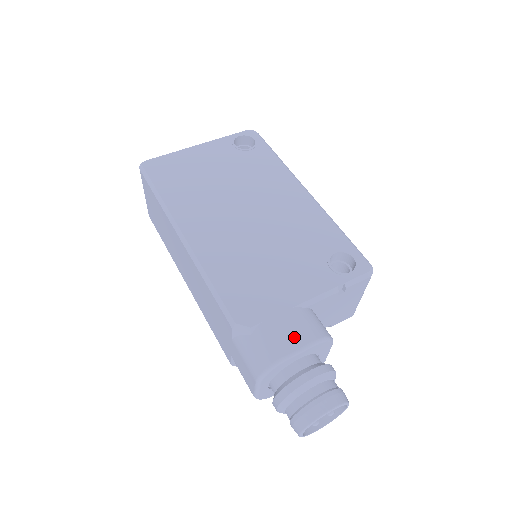
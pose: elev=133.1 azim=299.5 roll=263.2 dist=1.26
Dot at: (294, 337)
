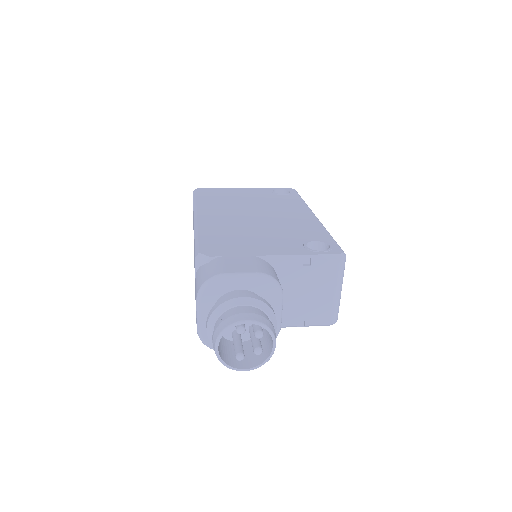
Dot at: (242, 267)
